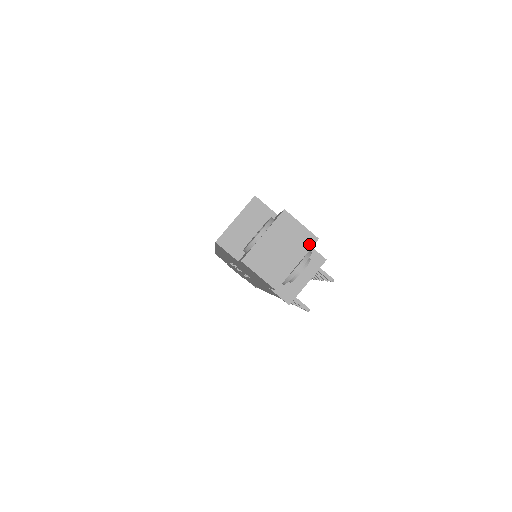
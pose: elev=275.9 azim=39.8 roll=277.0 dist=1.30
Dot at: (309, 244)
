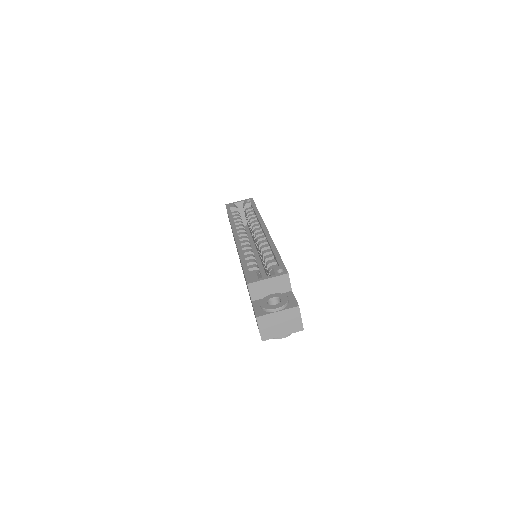
Dot at: (297, 330)
